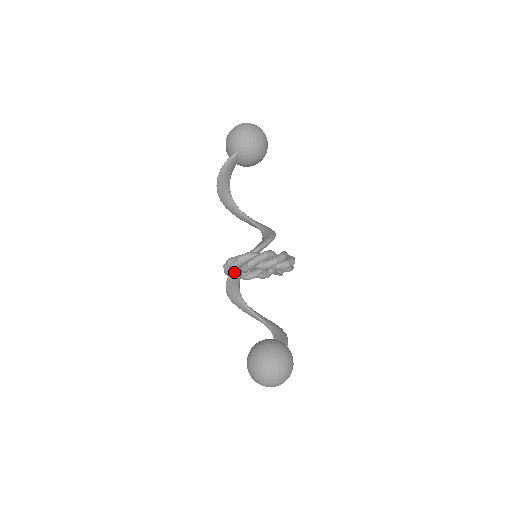
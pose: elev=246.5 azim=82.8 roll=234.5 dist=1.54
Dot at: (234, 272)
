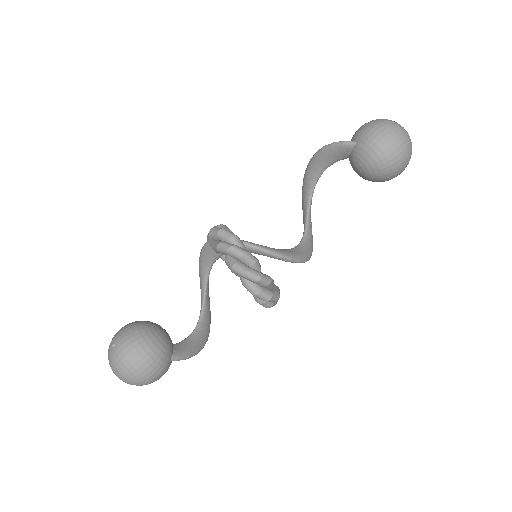
Dot at: (209, 239)
